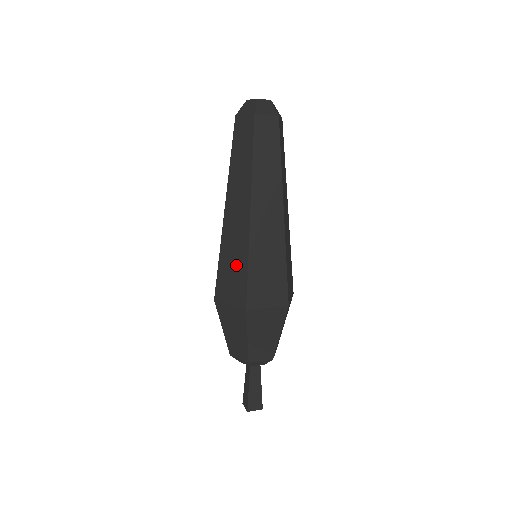
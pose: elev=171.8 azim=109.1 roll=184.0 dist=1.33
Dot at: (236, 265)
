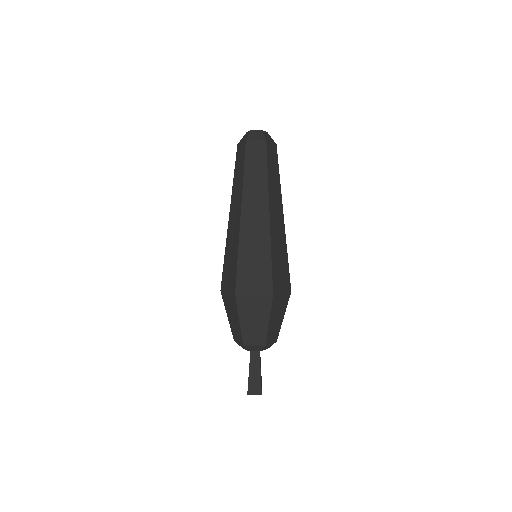
Dot at: (232, 259)
